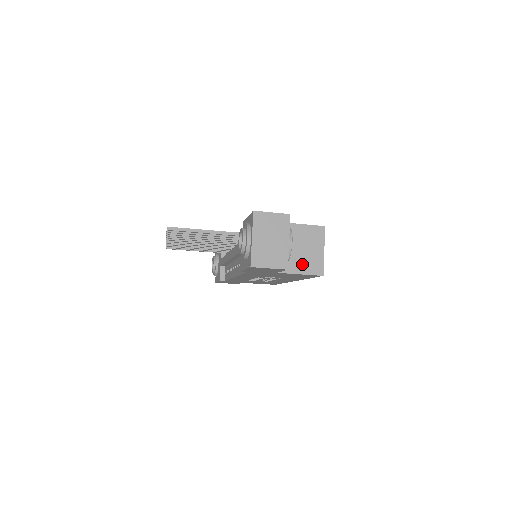
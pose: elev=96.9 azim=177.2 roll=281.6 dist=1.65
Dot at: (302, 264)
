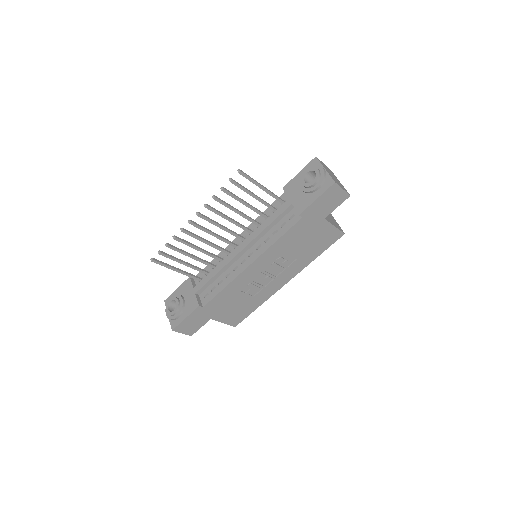
Dot at: (332, 221)
